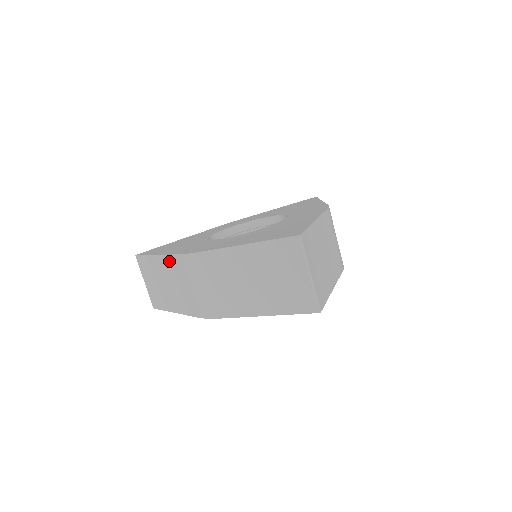
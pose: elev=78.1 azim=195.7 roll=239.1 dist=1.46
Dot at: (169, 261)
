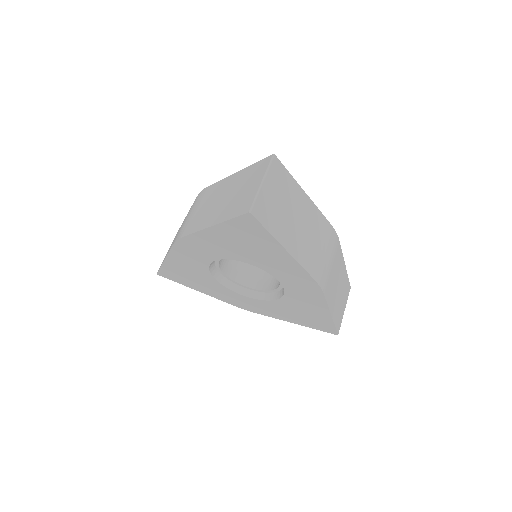
Dot at: occluded
